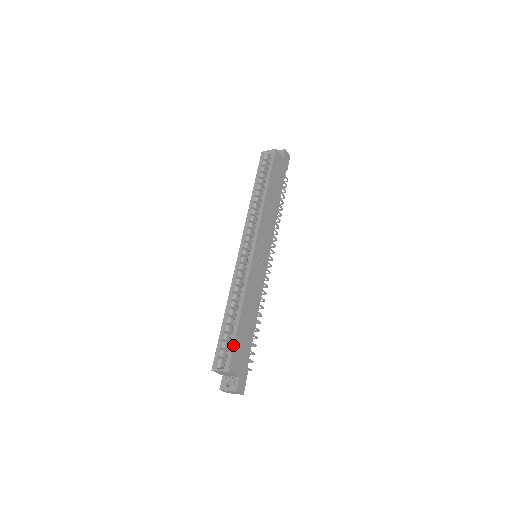
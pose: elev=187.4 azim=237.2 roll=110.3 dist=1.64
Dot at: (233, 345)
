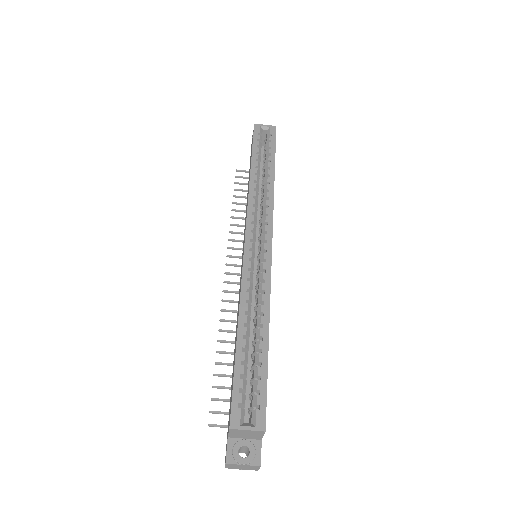
Dot at: (266, 385)
